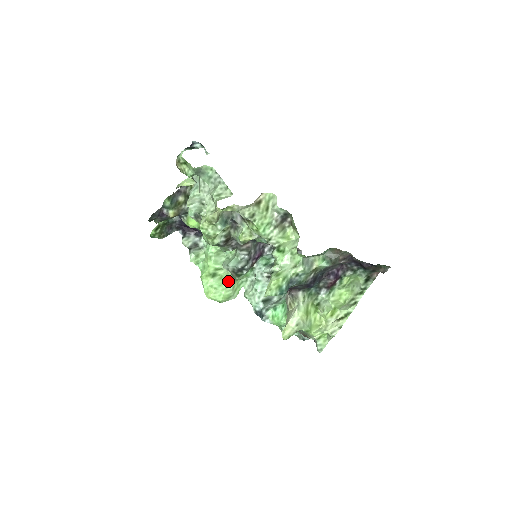
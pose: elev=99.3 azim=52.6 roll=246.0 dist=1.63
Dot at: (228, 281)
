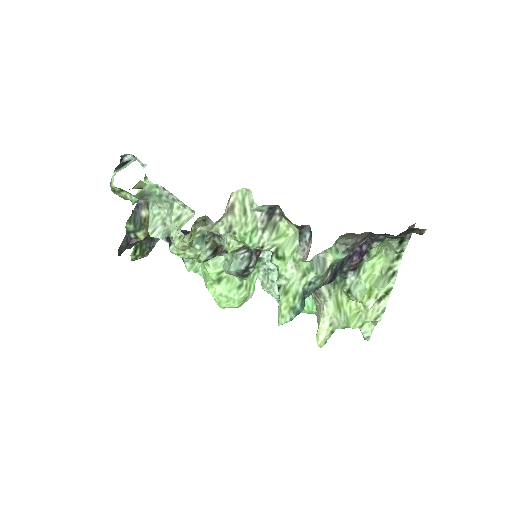
Dot at: (237, 282)
